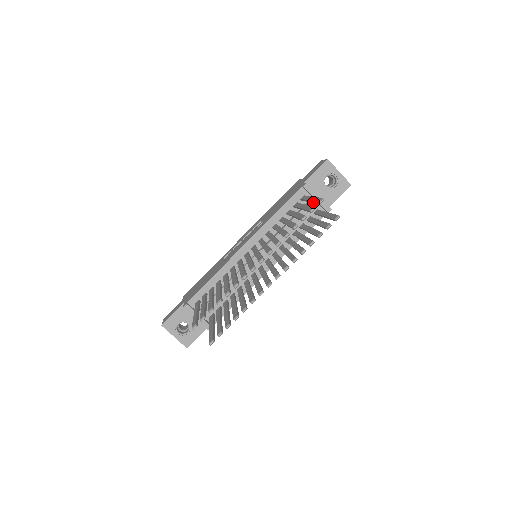
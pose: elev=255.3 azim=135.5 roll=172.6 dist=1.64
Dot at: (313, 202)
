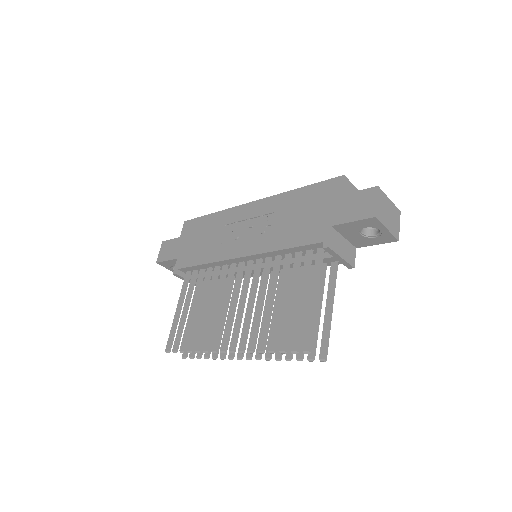
Dot at: (308, 320)
